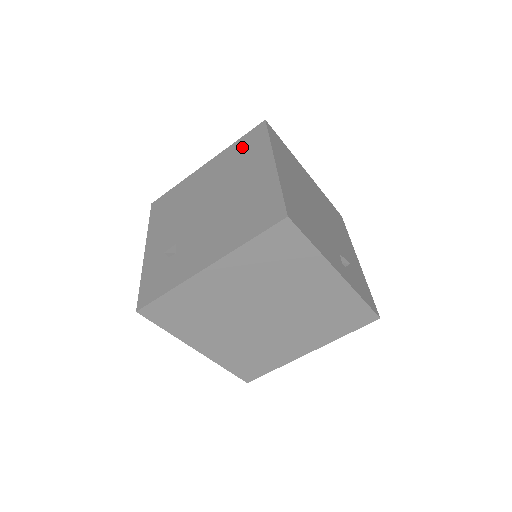
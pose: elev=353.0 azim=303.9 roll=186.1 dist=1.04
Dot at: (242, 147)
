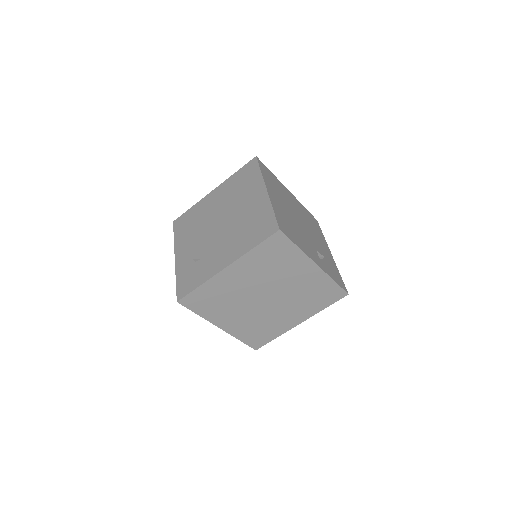
Dot at: (241, 177)
